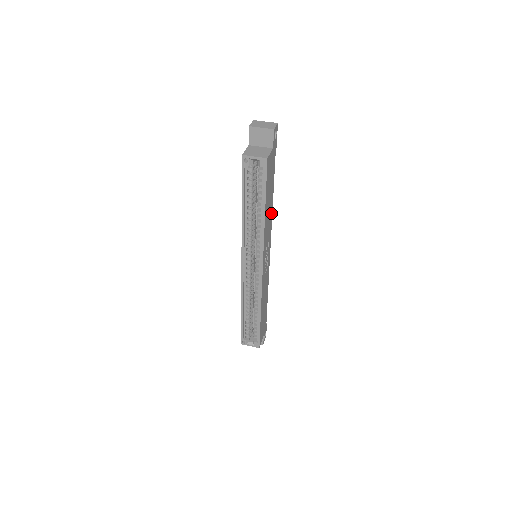
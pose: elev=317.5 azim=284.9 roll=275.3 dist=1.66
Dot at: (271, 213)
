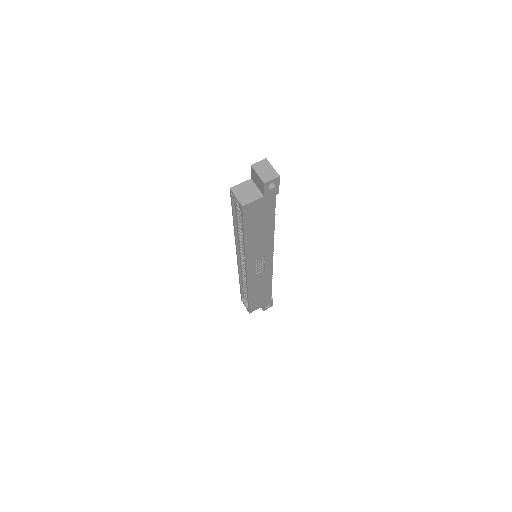
Dot at: (270, 236)
